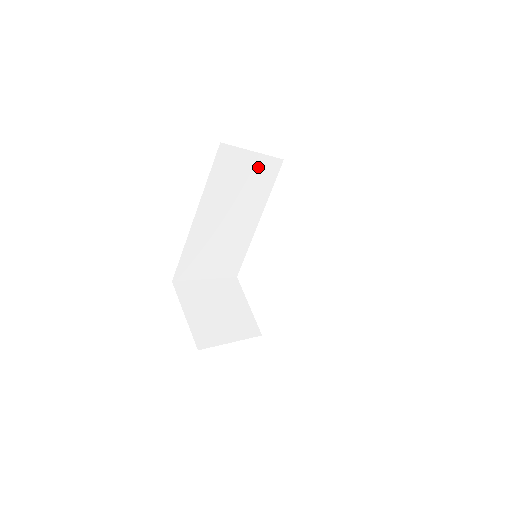
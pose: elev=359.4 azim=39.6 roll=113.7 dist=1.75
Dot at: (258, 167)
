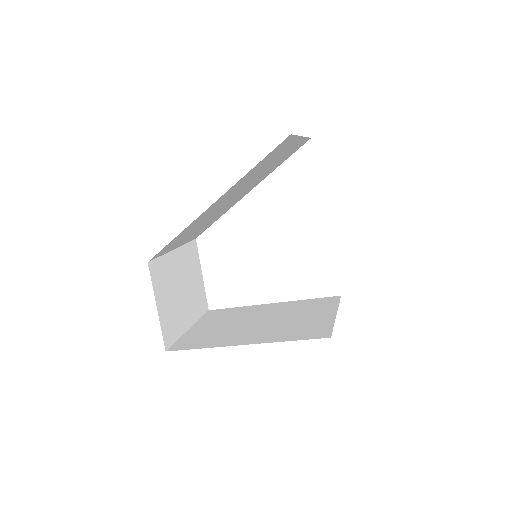
Dot at: (291, 148)
